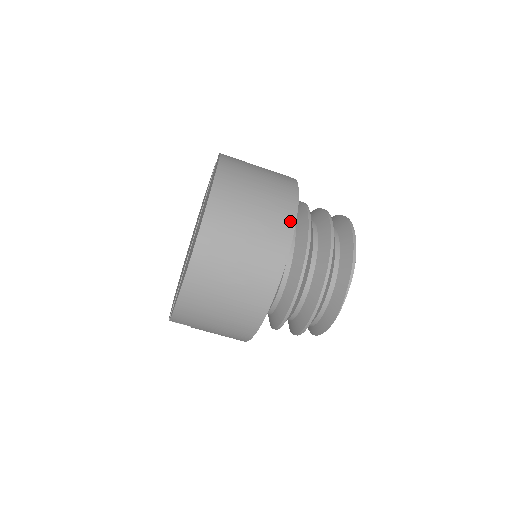
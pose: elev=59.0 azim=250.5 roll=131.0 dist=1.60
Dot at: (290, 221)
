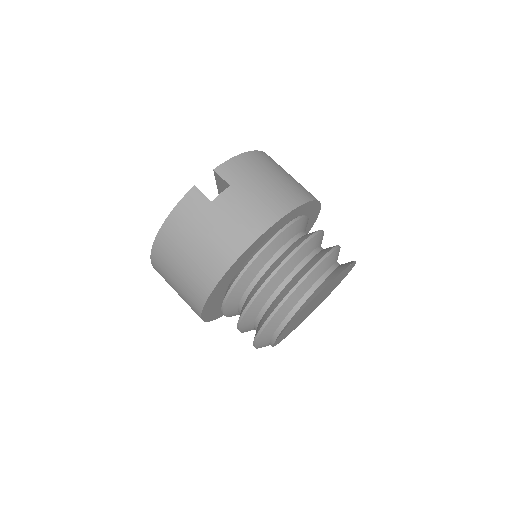
Dot at: occluded
